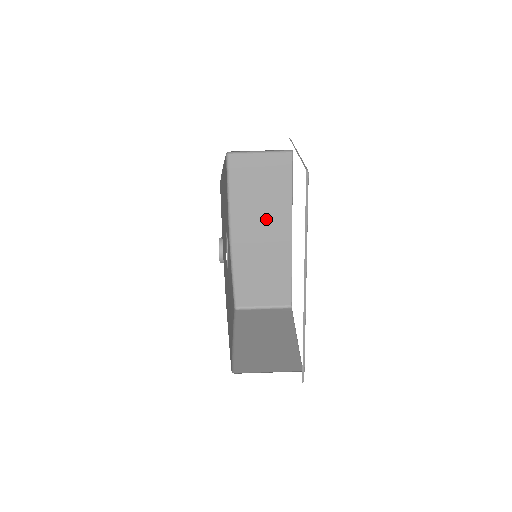
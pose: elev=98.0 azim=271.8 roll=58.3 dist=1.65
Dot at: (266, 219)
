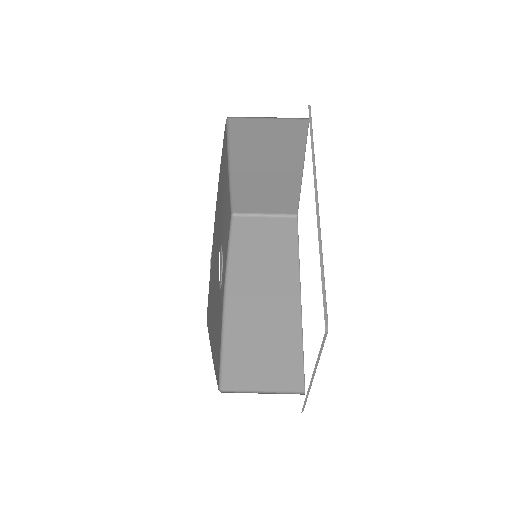
Dot at: (269, 276)
